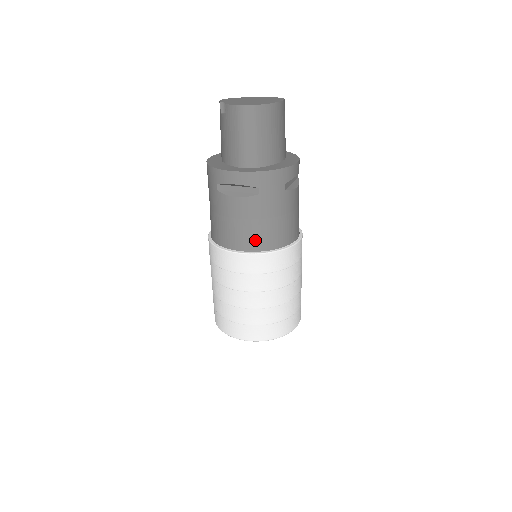
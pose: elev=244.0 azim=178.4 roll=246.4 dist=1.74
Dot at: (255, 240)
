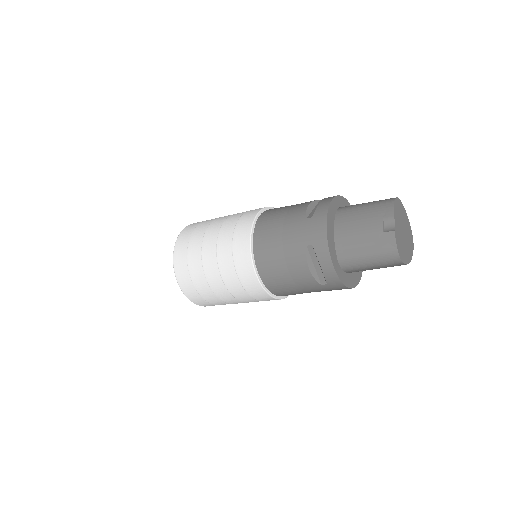
Dot at: (278, 287)
